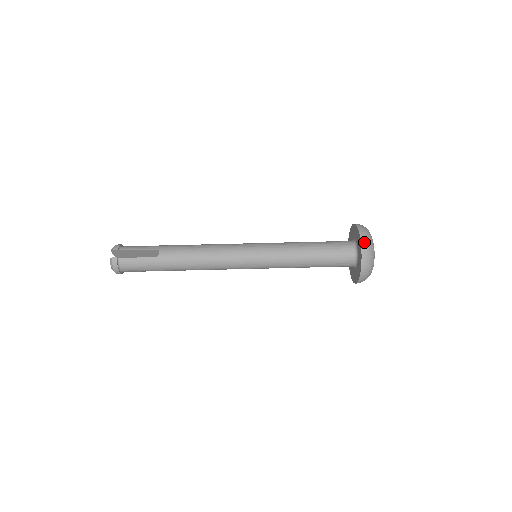
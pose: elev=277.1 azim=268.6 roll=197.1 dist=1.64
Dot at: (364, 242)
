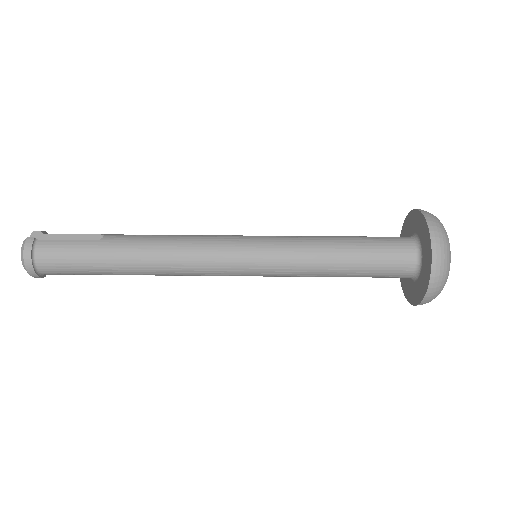
Dot at: (428, 215)
